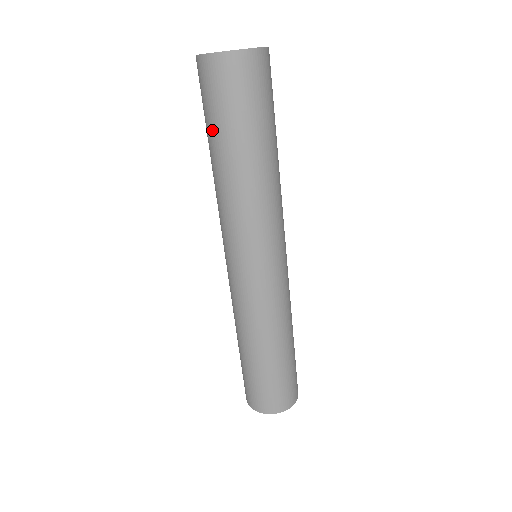
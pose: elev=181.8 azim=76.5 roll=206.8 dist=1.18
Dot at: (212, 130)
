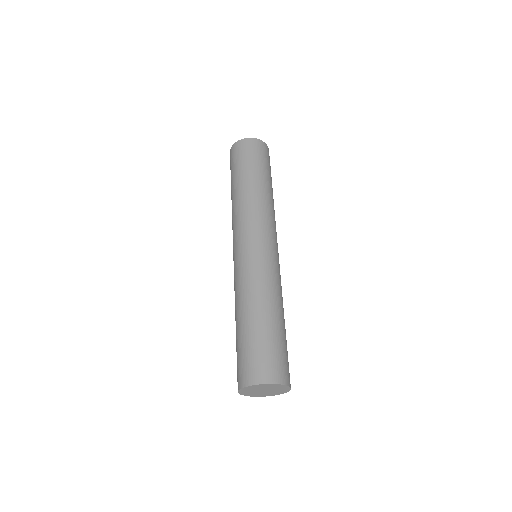
Dot at: (236, 172)
